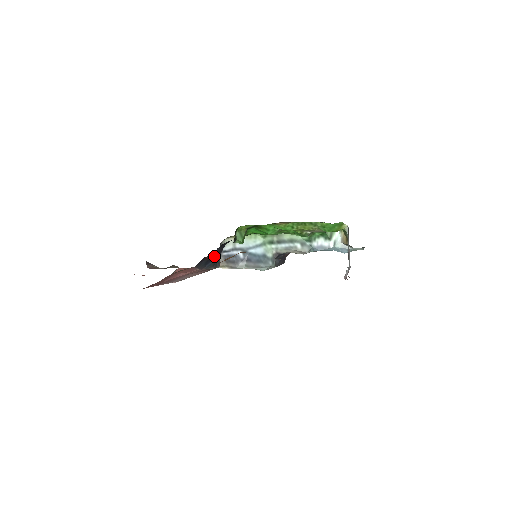
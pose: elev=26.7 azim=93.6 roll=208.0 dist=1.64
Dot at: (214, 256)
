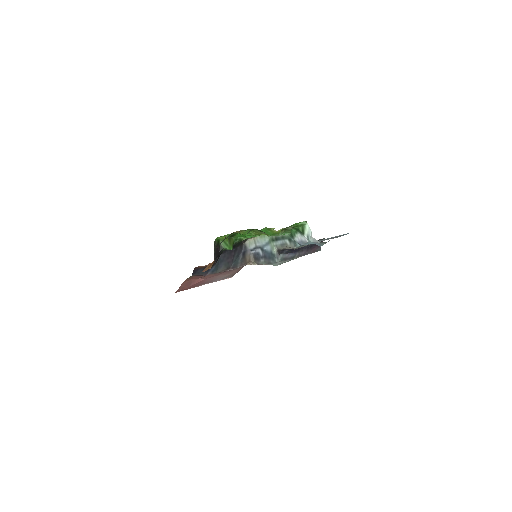
Dot at: (220, 261)
